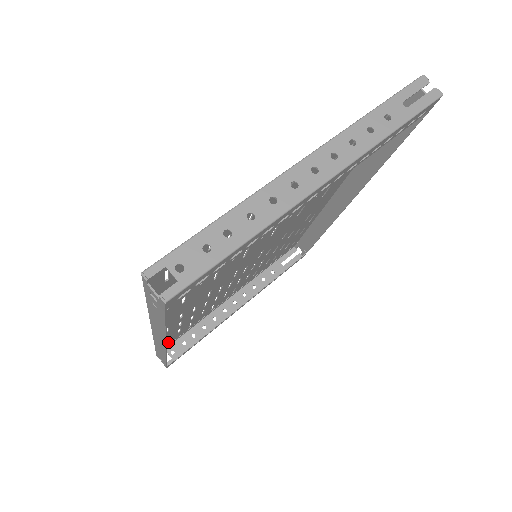
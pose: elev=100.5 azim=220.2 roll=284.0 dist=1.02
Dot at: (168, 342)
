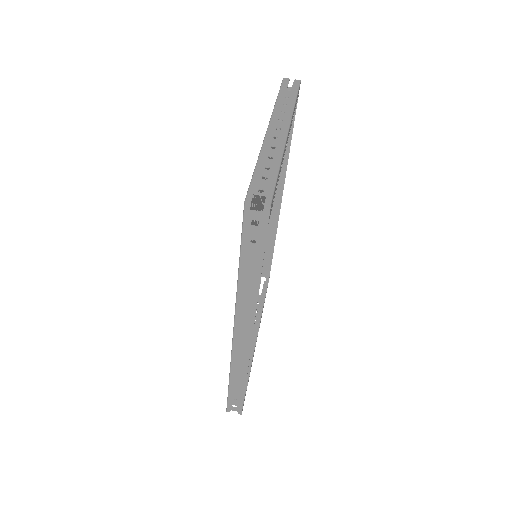
Dot at: occluded
